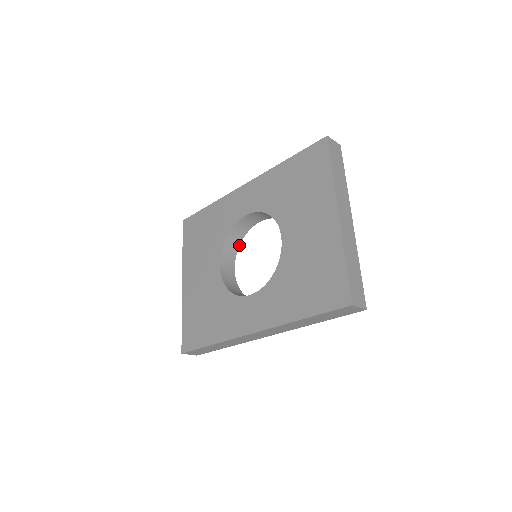
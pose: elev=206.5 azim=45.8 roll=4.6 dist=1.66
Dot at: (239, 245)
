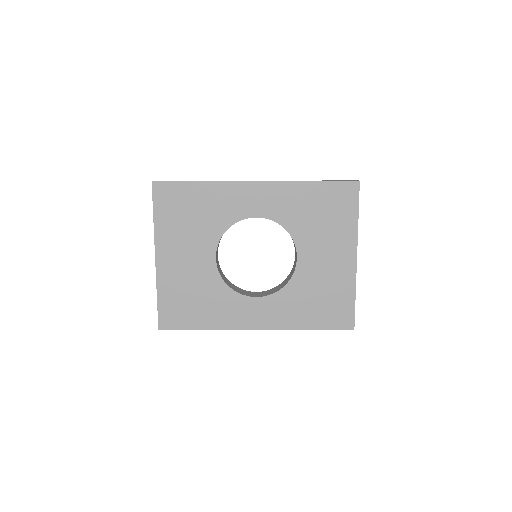
Dot at: occluded
